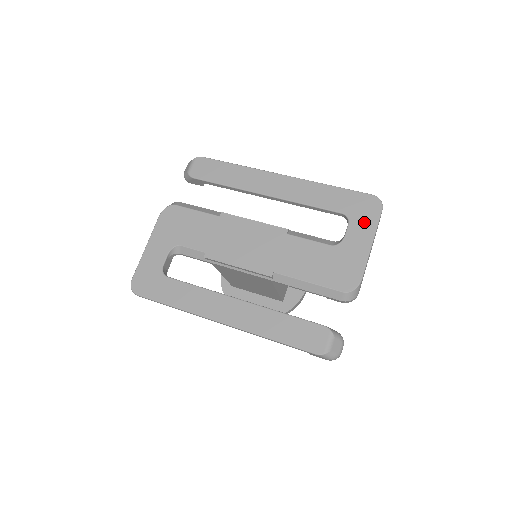
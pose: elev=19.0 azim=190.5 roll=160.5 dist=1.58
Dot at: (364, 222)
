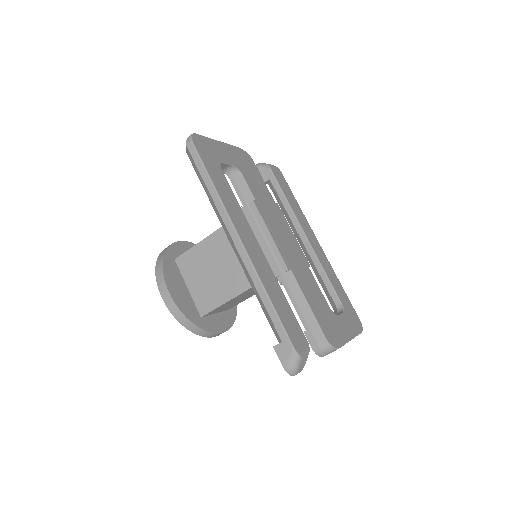
Dot at: (351, 324)
